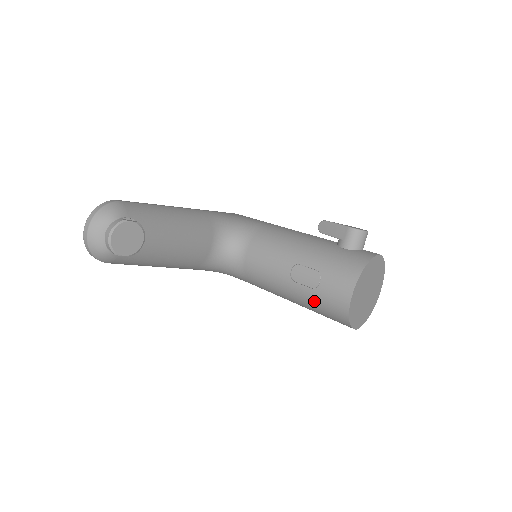
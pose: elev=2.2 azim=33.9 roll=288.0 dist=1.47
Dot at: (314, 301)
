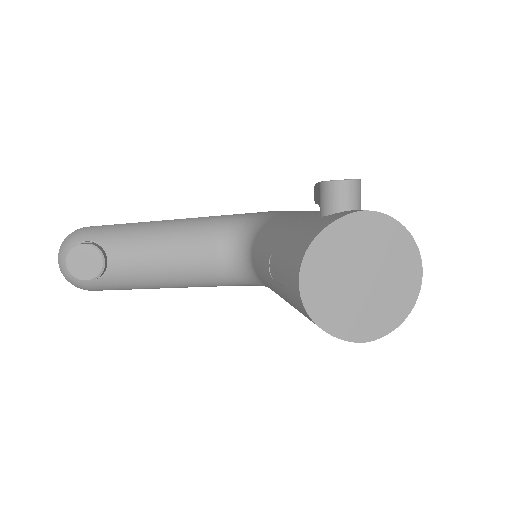
Dot at: (291, 304)
